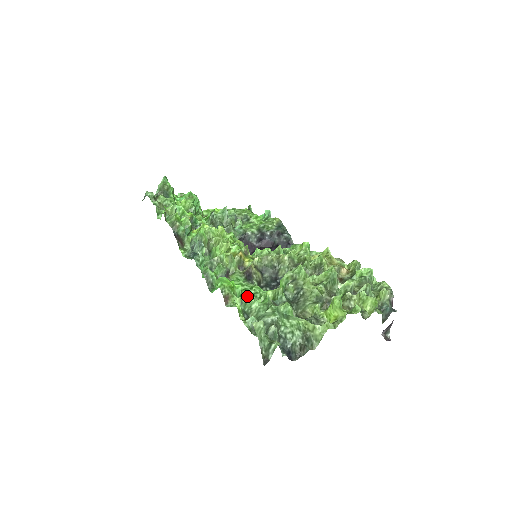
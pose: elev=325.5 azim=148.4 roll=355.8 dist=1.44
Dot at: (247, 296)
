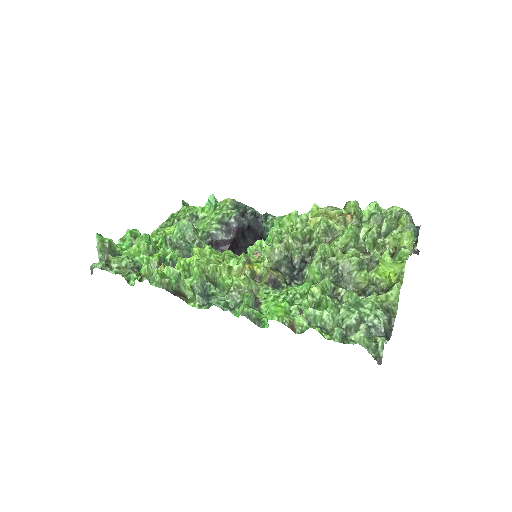
Dot at: (312, 312)
